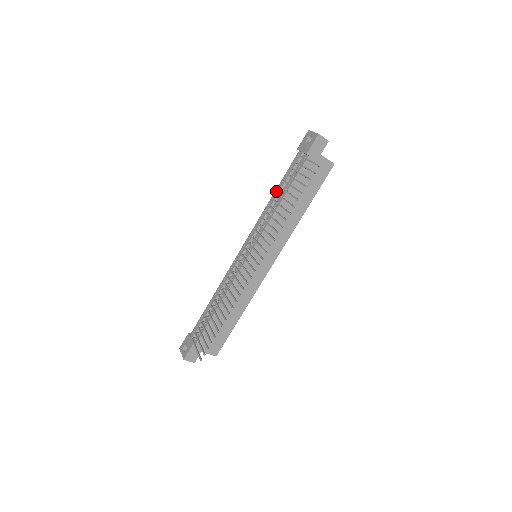
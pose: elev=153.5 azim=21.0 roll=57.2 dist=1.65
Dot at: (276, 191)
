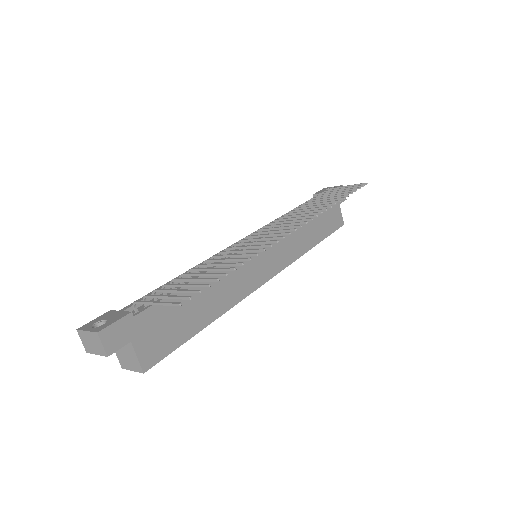
Dot at: occluded
